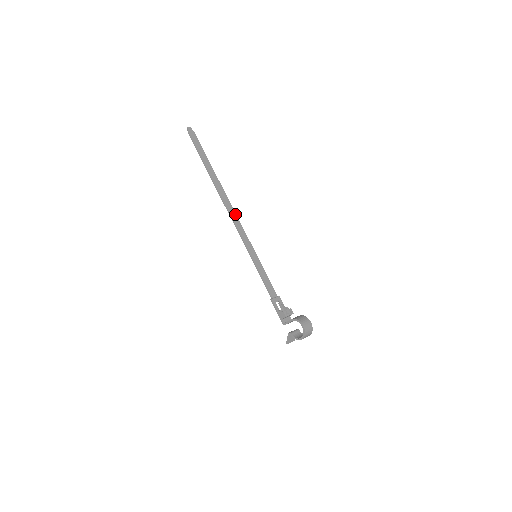
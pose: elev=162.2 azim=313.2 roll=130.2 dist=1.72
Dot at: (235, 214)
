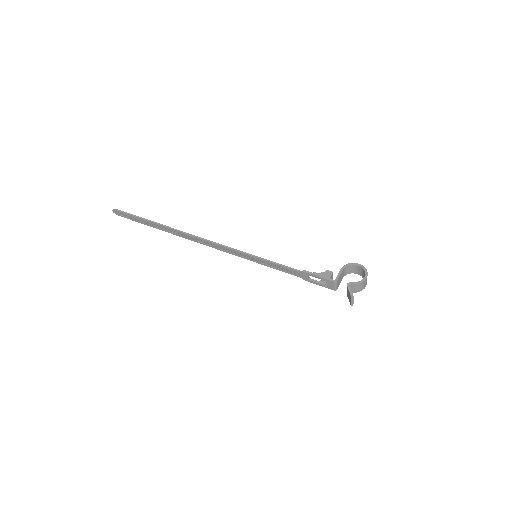
Dot at: (206, 244)
